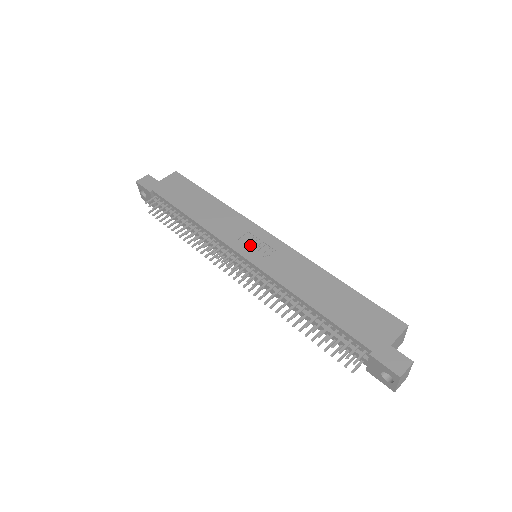
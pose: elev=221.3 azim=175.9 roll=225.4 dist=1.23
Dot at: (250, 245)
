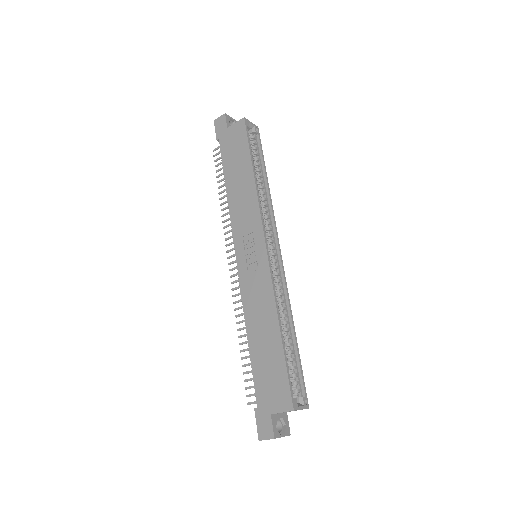
Dot at: (247, 249)
